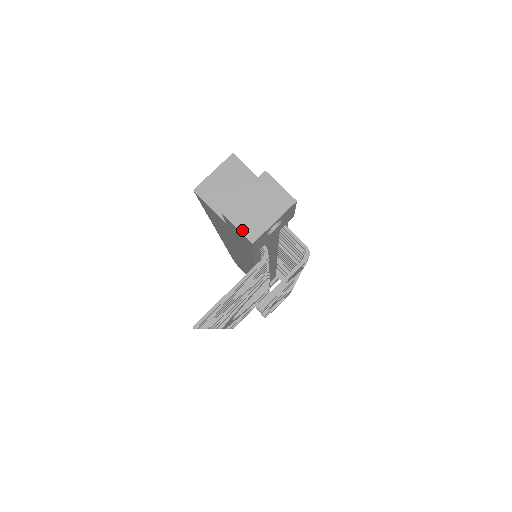
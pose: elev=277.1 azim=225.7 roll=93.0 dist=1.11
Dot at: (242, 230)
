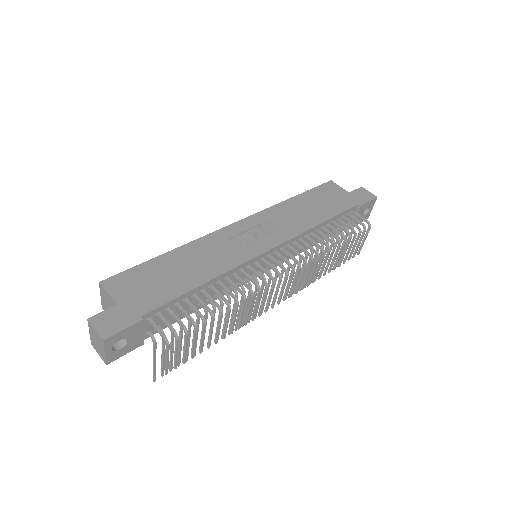
Dot at: (100, 356)
